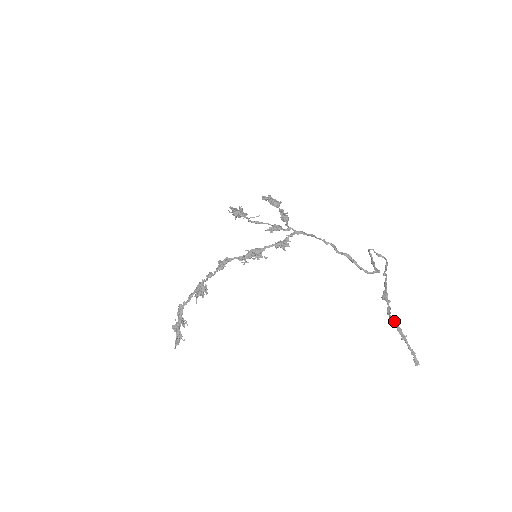
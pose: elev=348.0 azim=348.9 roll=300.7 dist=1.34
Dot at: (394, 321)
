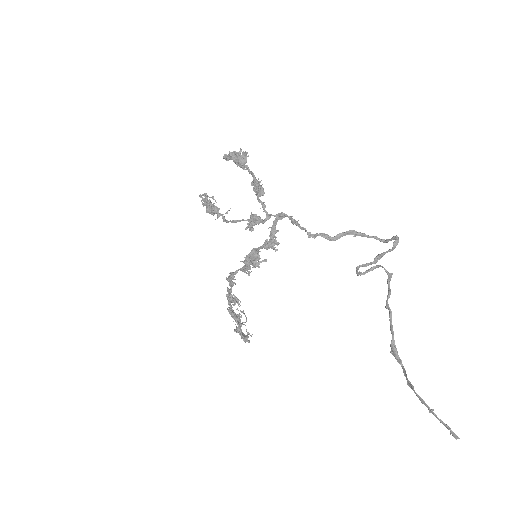
Dot at: occluded
